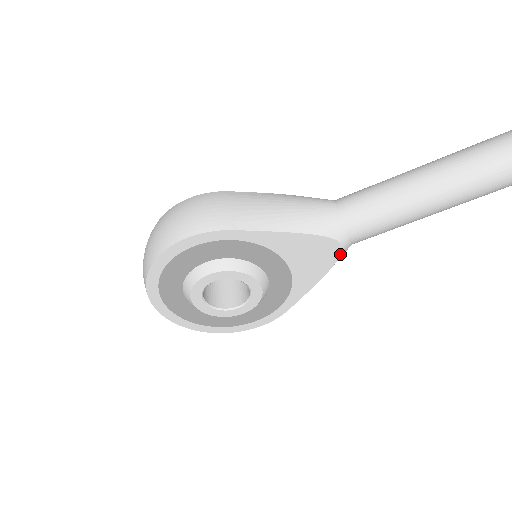
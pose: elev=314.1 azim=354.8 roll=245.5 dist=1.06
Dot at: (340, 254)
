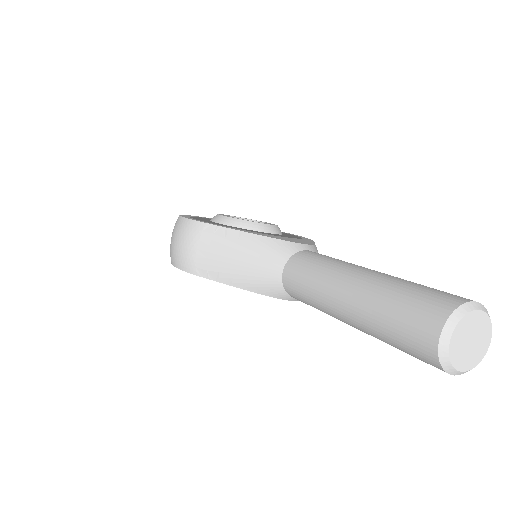
Dot at: occluded
